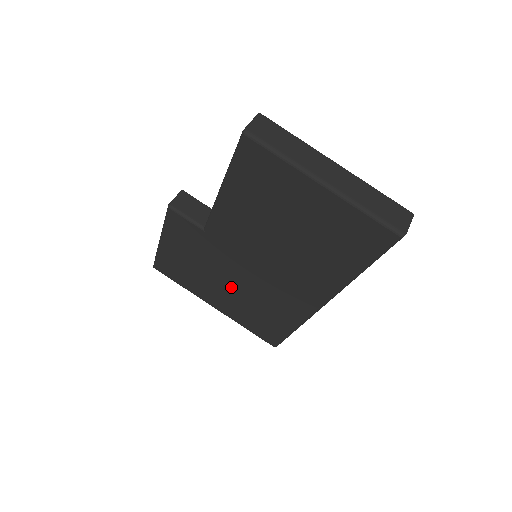
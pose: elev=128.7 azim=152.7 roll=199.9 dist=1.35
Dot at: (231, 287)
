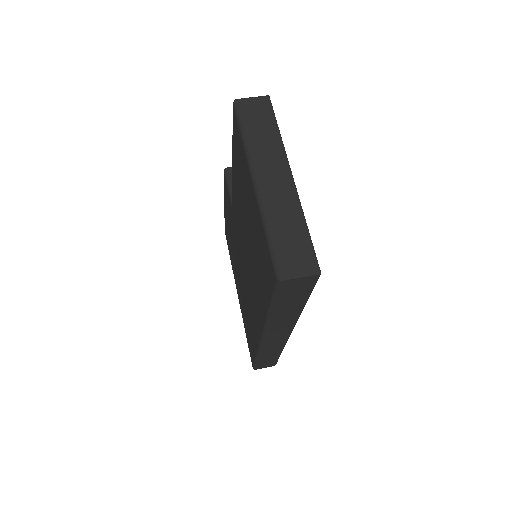
Dot at: occluded
